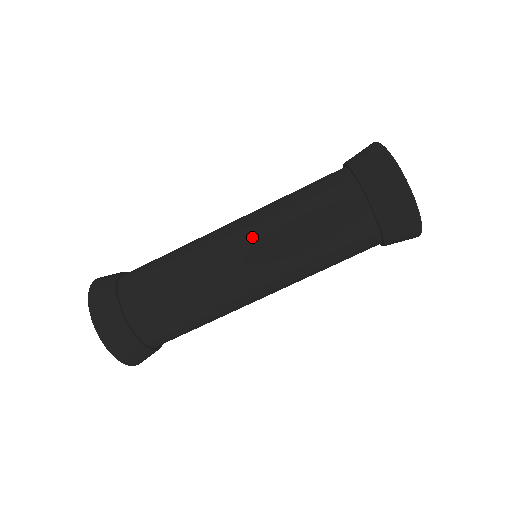
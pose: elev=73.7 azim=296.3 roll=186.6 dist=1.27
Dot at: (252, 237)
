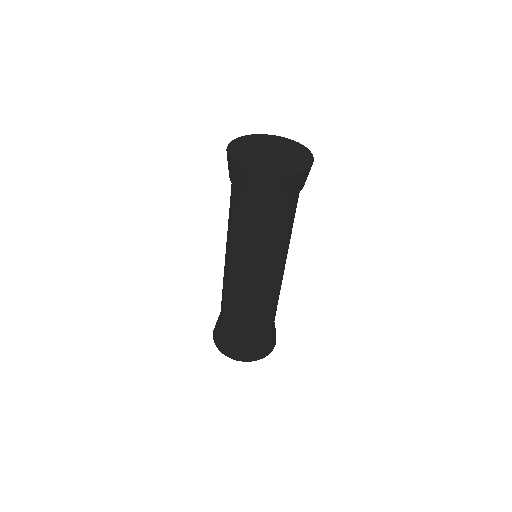
Dot at: (226, 251)
